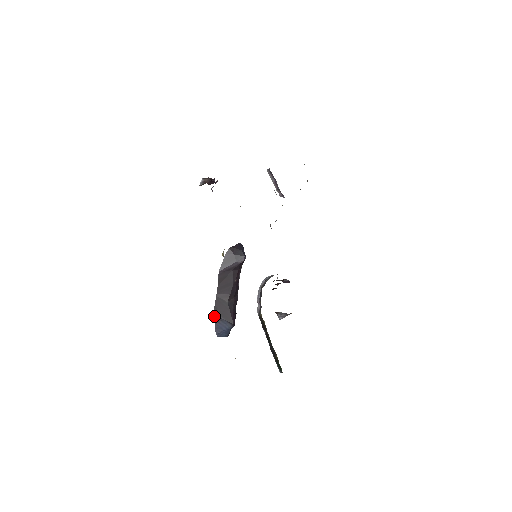
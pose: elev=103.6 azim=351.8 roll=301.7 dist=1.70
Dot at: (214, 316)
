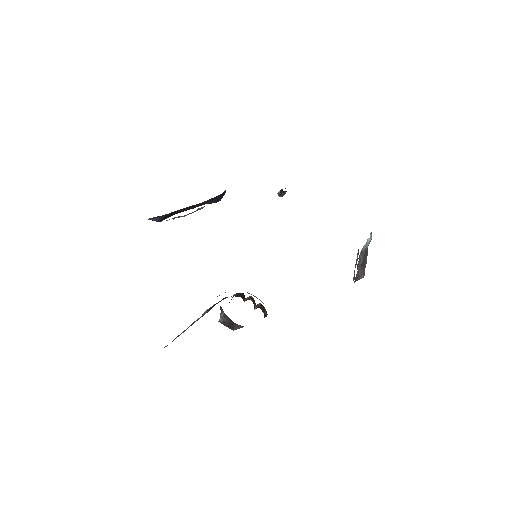
Dot at: (162, 215)
